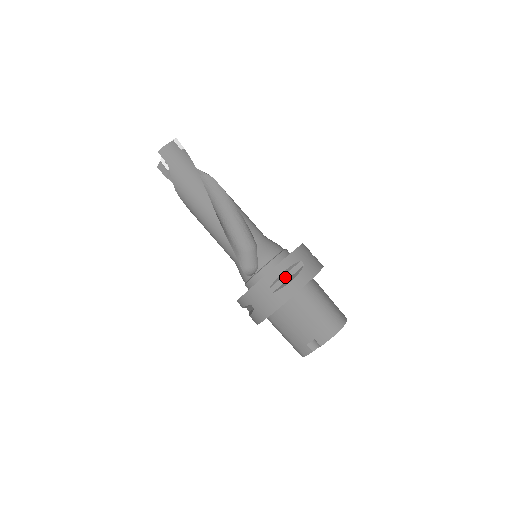
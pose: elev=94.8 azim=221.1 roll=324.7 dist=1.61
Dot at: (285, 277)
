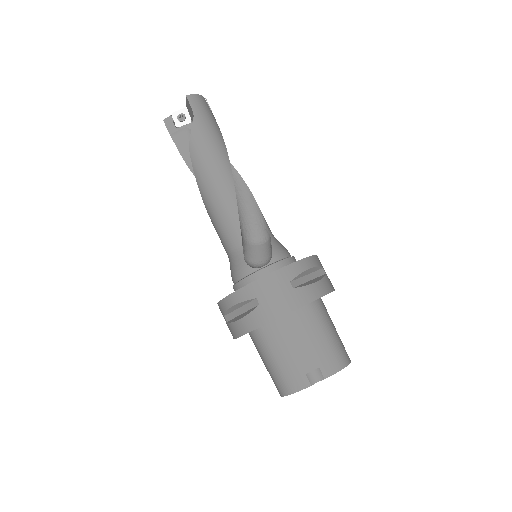
Dot at: (307, 277)
